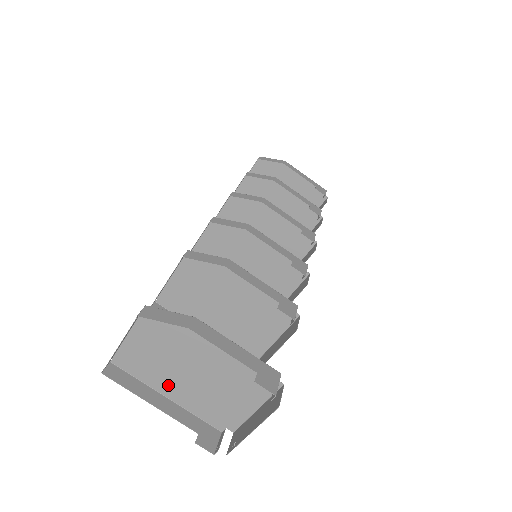
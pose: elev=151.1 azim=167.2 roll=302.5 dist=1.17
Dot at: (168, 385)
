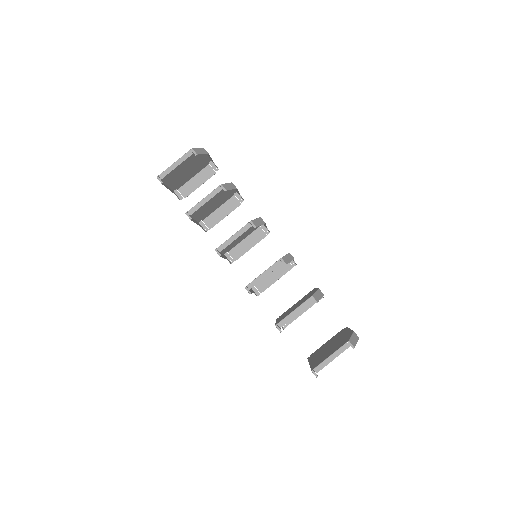
Dot at: occluded
